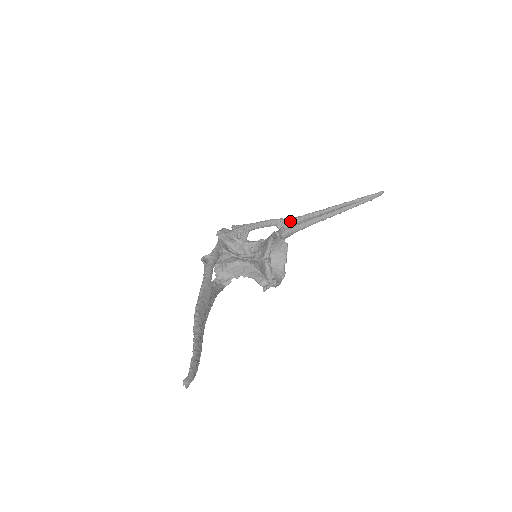
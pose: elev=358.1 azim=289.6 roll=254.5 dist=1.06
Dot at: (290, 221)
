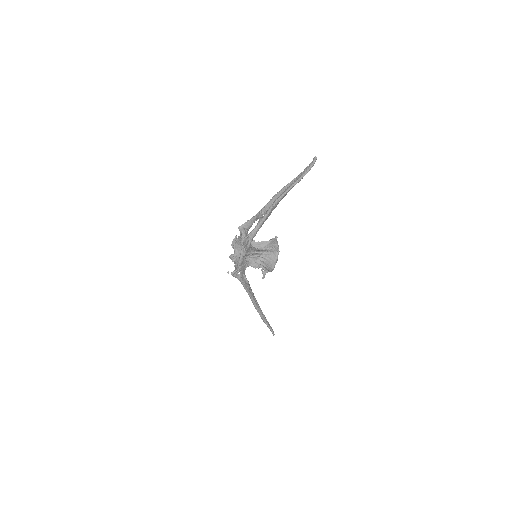
Dot at: occluded
